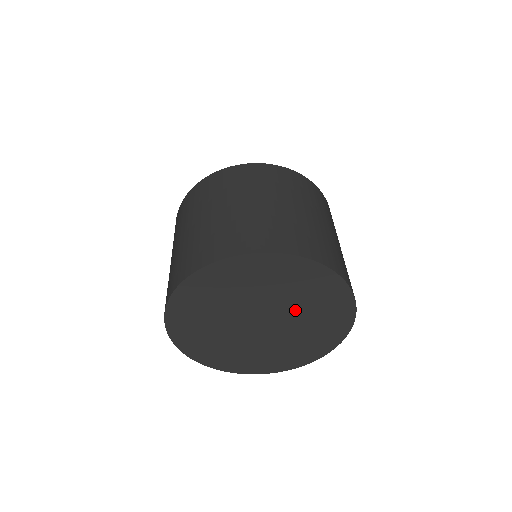
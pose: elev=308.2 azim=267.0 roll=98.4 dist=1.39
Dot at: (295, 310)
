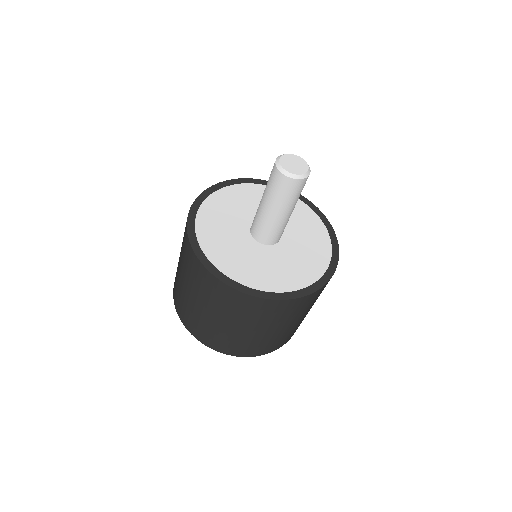
Dot at: occluded
